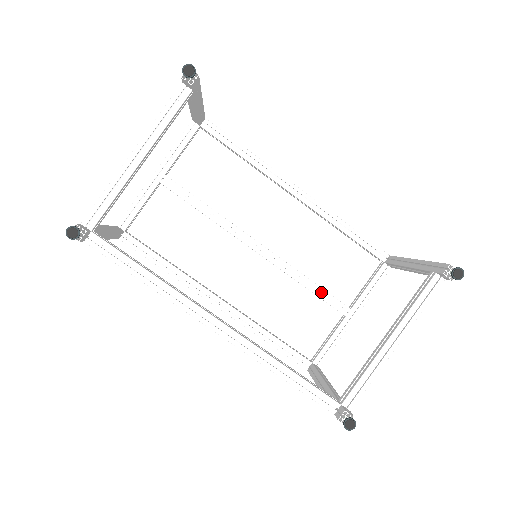
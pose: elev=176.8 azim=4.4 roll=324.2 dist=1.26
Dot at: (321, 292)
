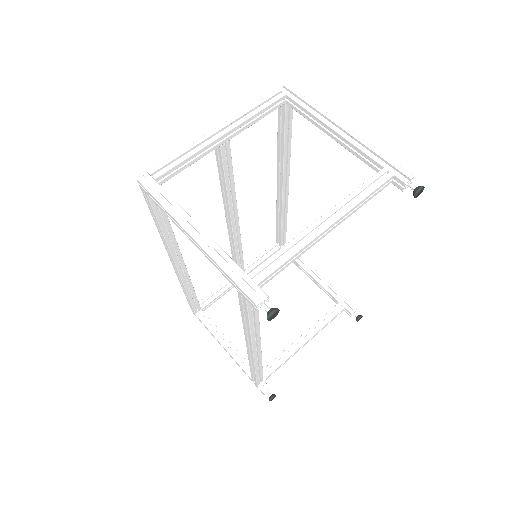
Dot at: (240, 261)
